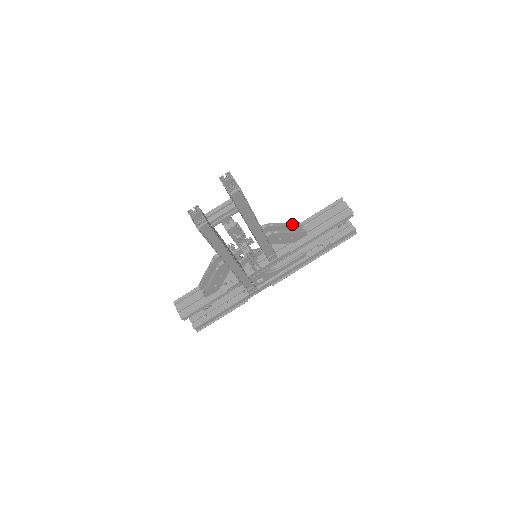
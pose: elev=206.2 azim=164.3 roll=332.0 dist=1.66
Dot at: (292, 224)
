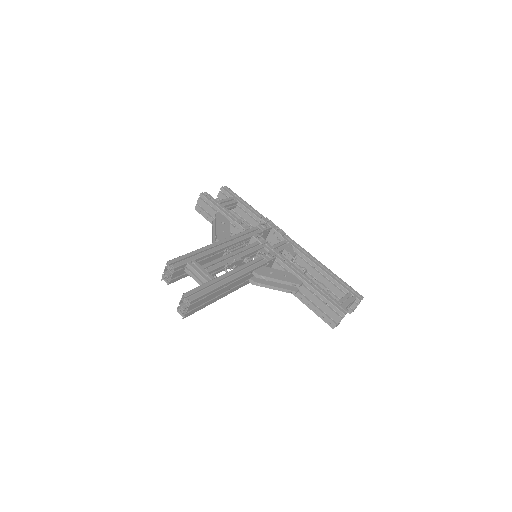
Dot at: (288, 284)
